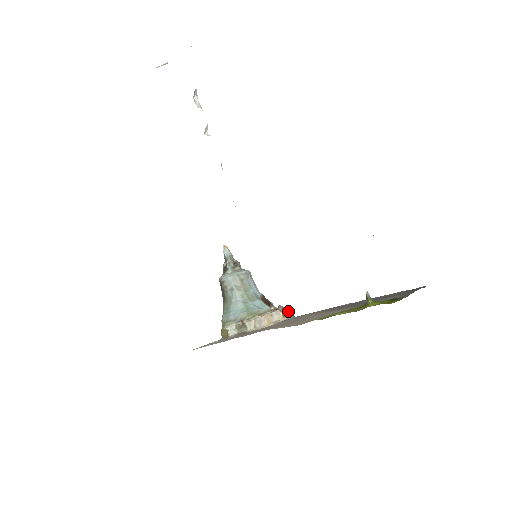
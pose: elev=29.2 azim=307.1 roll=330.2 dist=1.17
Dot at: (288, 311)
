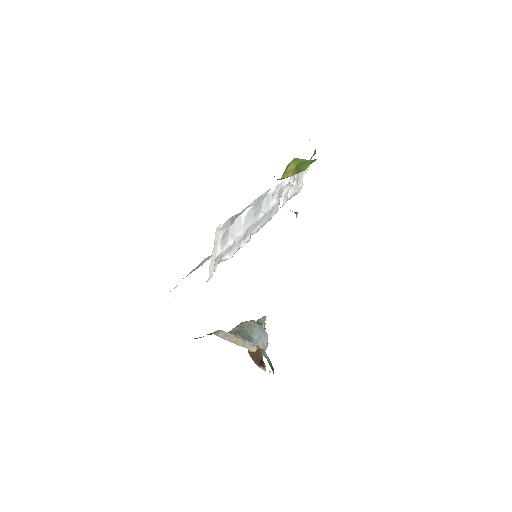
Dot at: occluded
